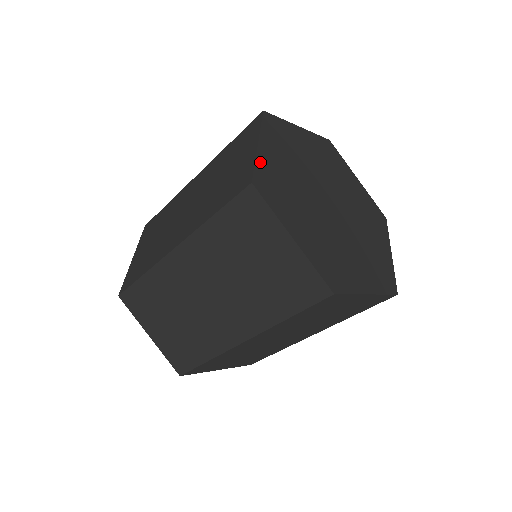
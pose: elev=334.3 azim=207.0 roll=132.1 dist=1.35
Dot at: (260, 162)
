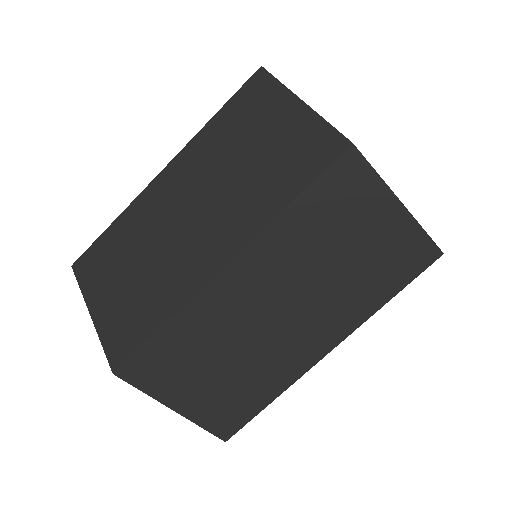
Dot at: occluded
